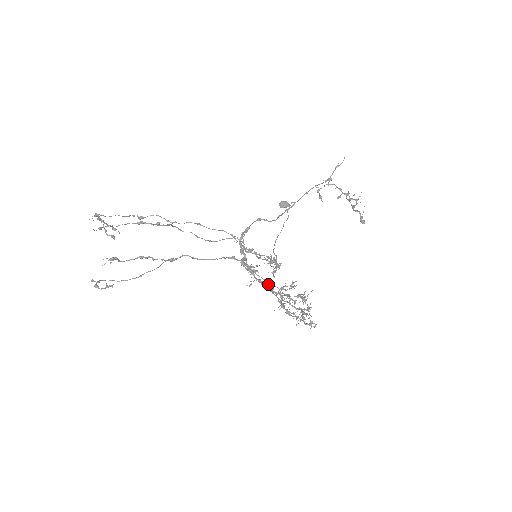
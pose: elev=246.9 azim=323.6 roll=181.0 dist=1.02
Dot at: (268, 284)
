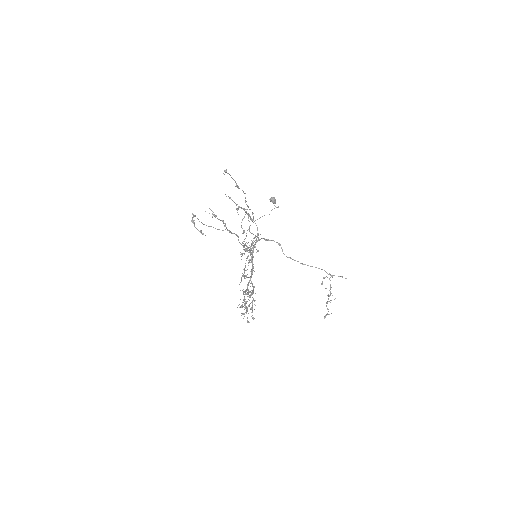
Dot at: (253, 287)
